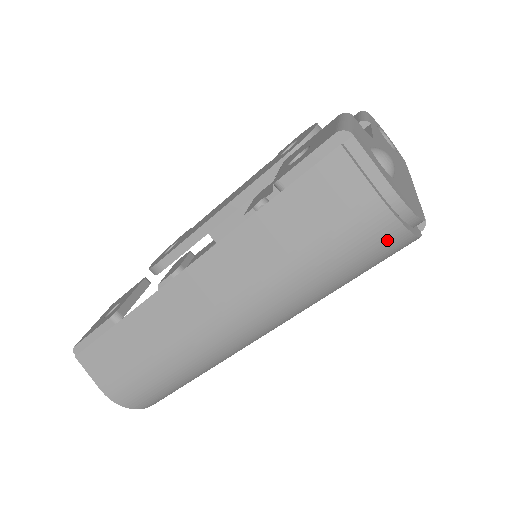
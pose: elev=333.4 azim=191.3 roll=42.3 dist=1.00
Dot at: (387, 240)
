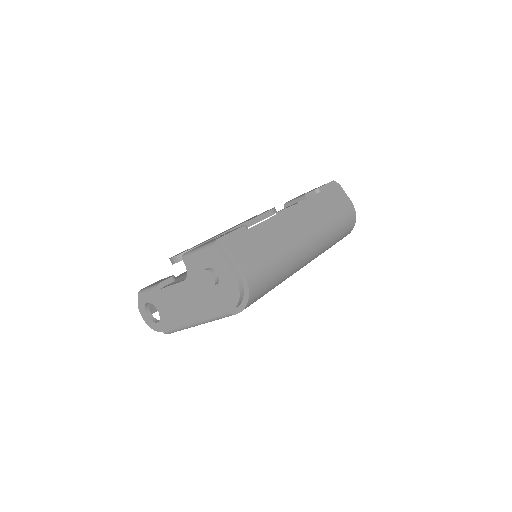
Dot at: (352, 221)
